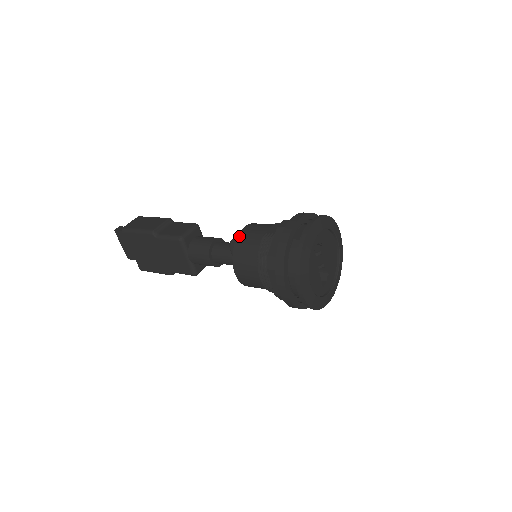
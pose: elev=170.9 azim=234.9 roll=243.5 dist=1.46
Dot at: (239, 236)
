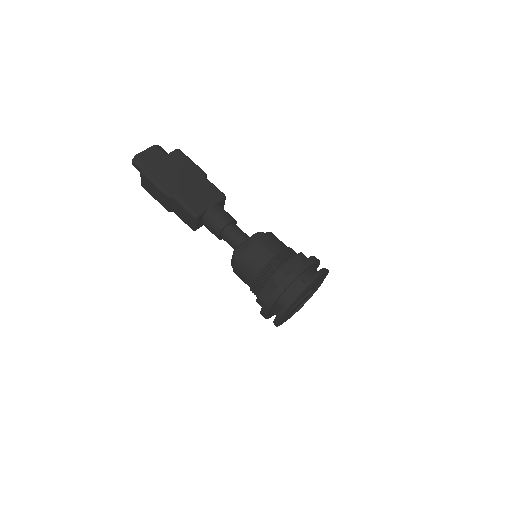
Dot at: occluded
